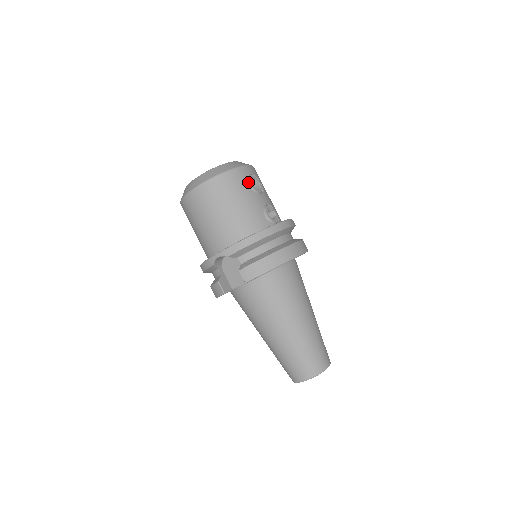
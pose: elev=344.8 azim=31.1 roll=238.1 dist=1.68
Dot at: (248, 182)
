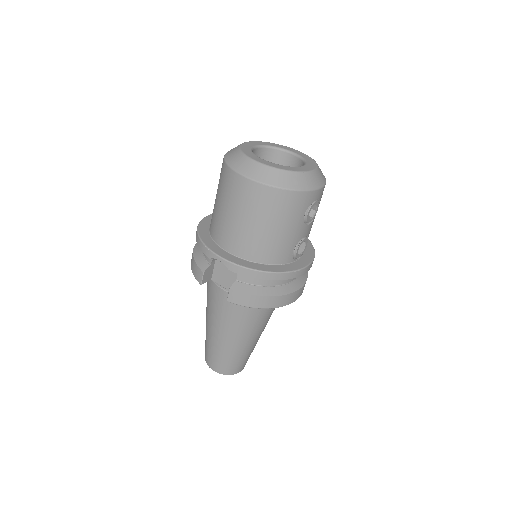
Dot at: (307, 210)
